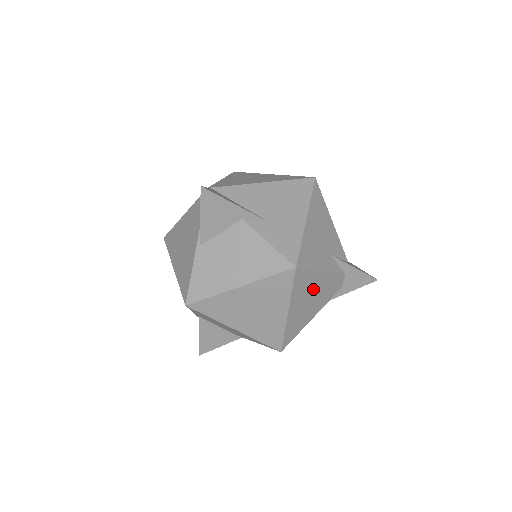
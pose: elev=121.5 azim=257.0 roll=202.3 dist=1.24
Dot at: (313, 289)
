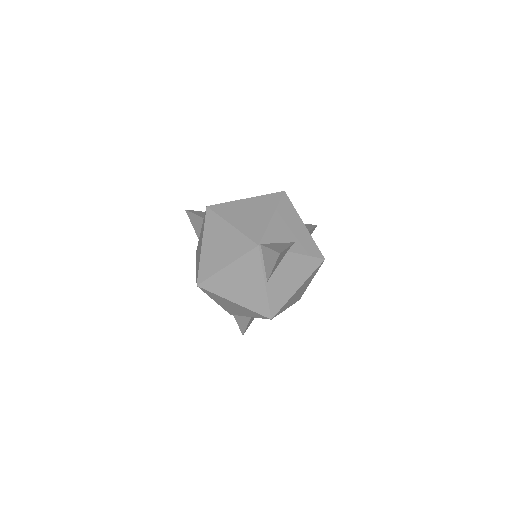
Dot at: occluded
